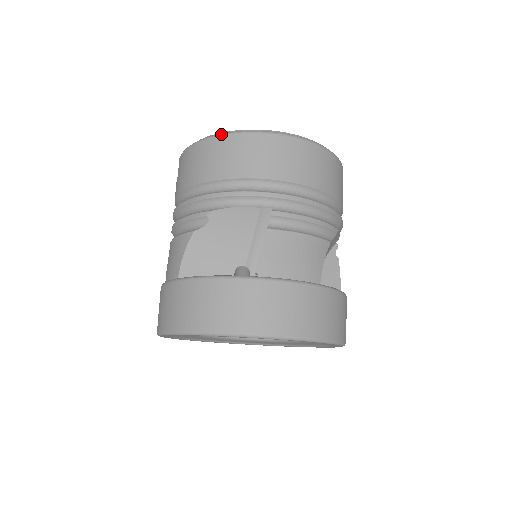
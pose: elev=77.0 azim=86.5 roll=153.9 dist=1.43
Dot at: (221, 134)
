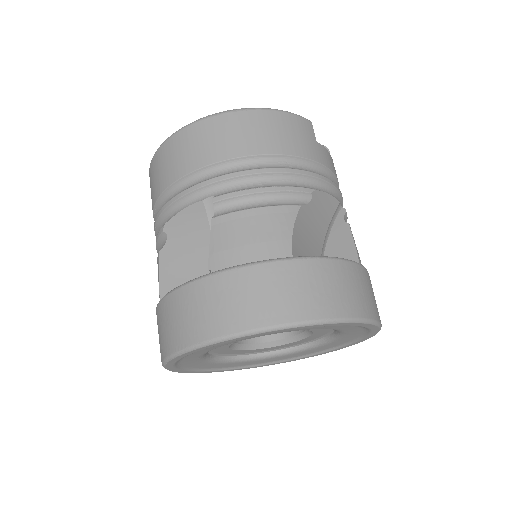
Dot at: (159, 147)
